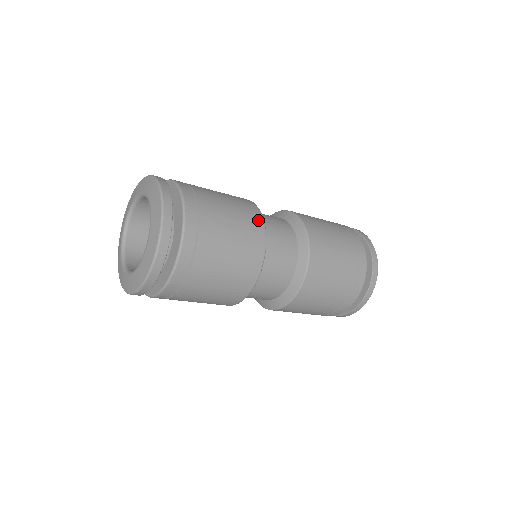
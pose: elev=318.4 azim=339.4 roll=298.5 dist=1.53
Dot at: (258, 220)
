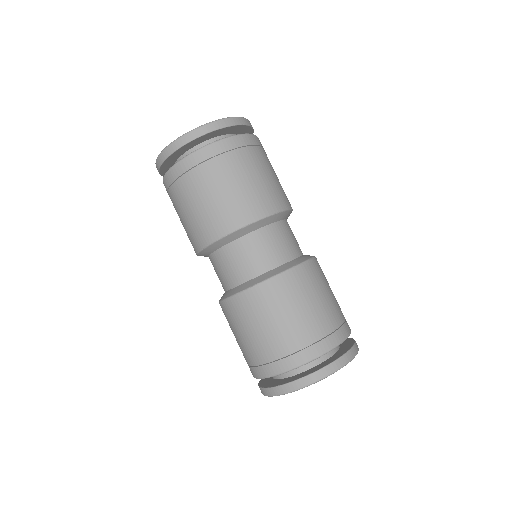
Dot at: (281, 204)
